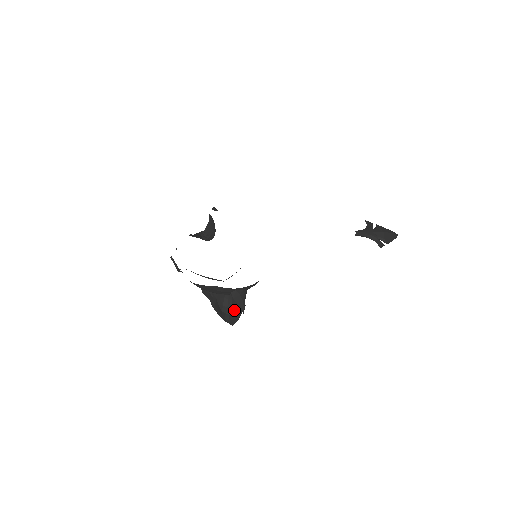
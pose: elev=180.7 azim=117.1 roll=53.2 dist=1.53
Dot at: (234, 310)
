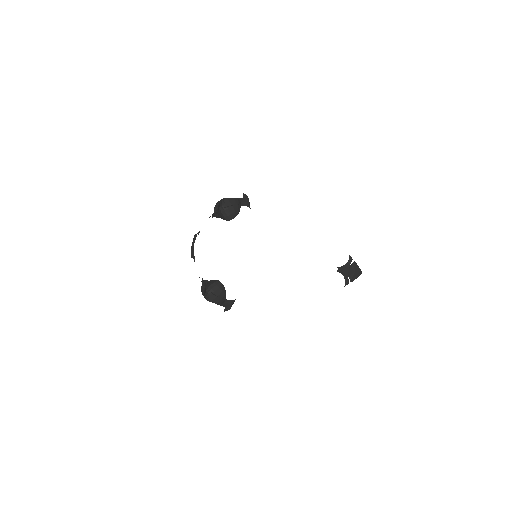
Dot at: (217, 298)
